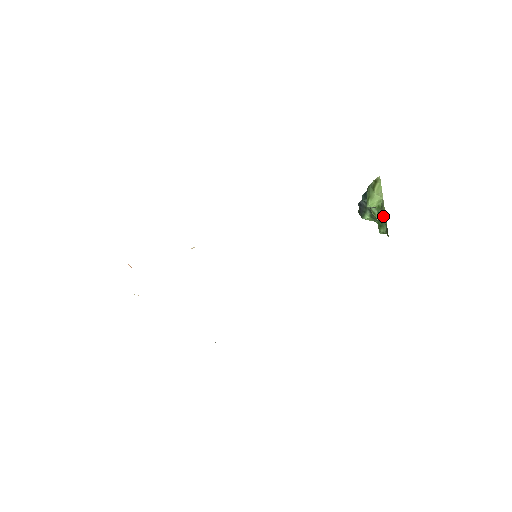
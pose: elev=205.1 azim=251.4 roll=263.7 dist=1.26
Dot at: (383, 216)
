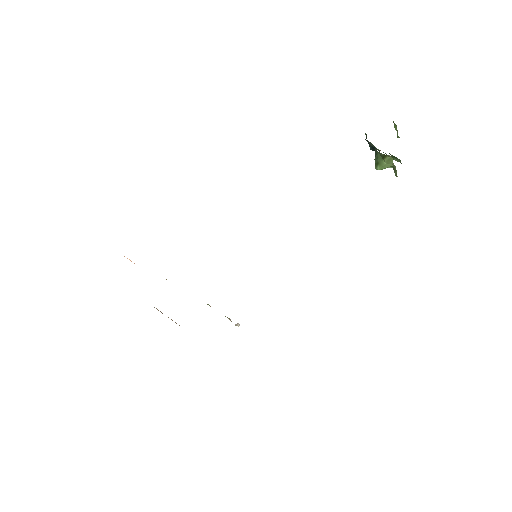
Dot at: occluded
